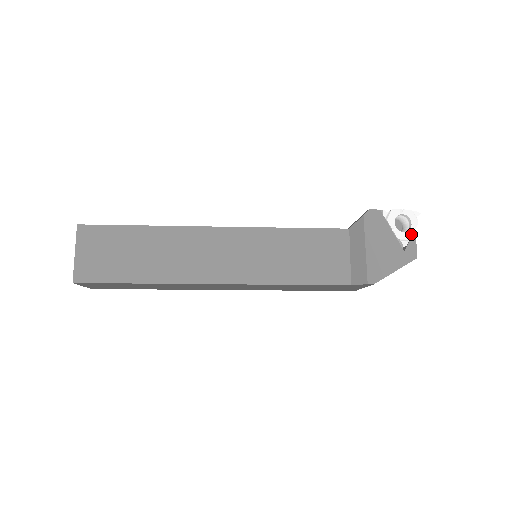
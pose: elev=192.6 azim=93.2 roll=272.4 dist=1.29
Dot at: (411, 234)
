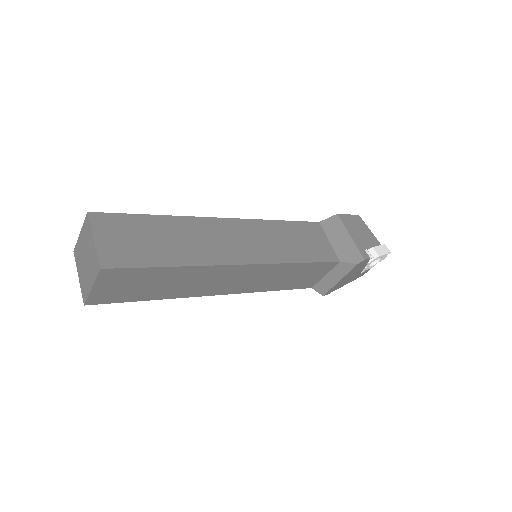
Dot at: occluded
